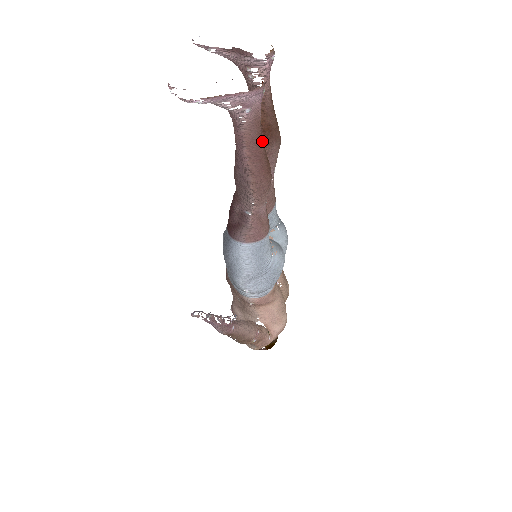
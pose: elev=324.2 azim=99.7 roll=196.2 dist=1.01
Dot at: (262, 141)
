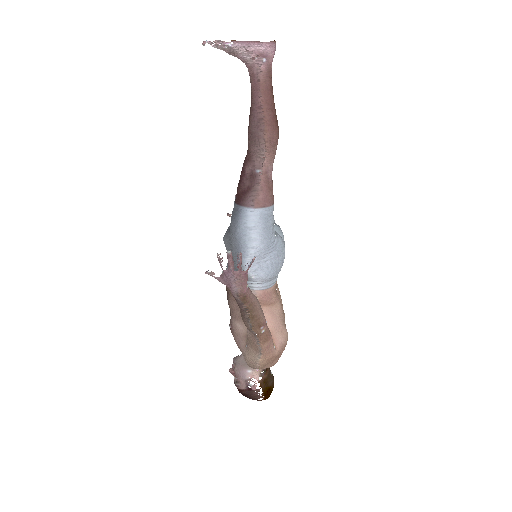
Dot at: occluded
